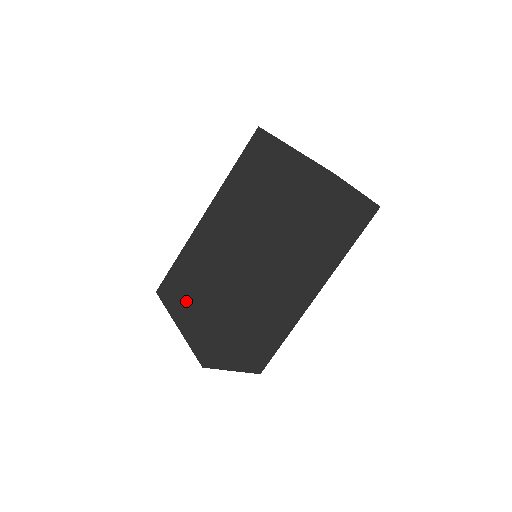
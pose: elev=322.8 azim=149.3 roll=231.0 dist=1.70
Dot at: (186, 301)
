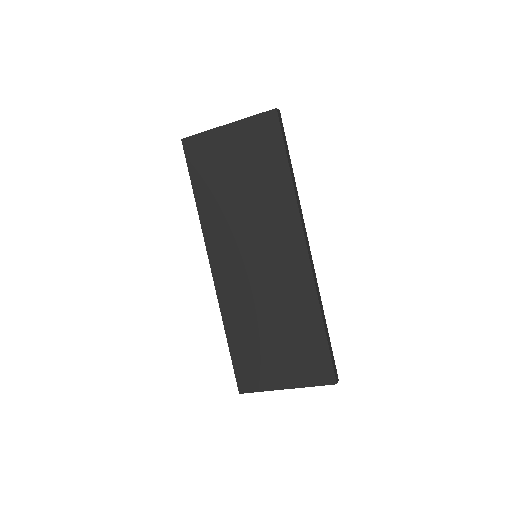
Dot at: occluded
